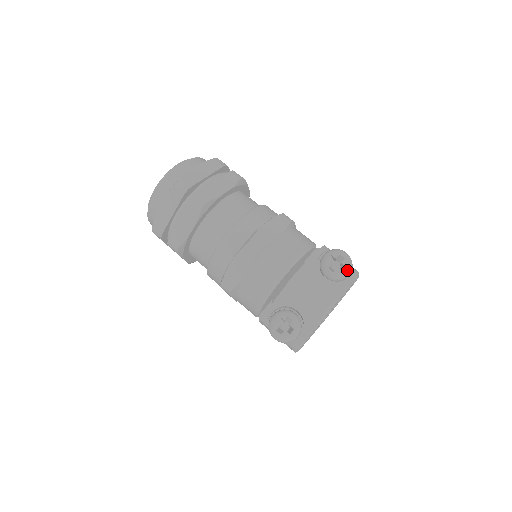
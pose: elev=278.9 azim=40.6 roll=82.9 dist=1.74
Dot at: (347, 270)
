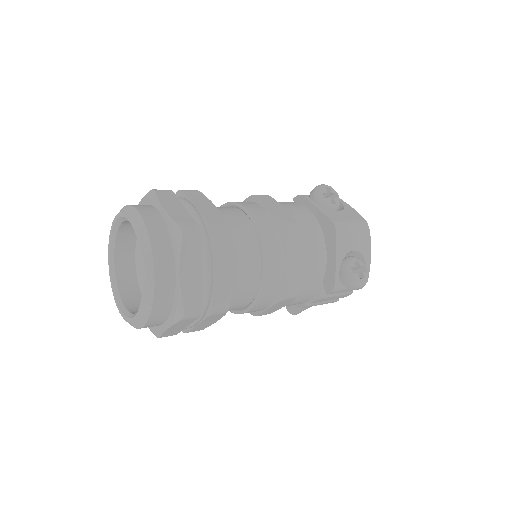
Dot at: (338, 195)
